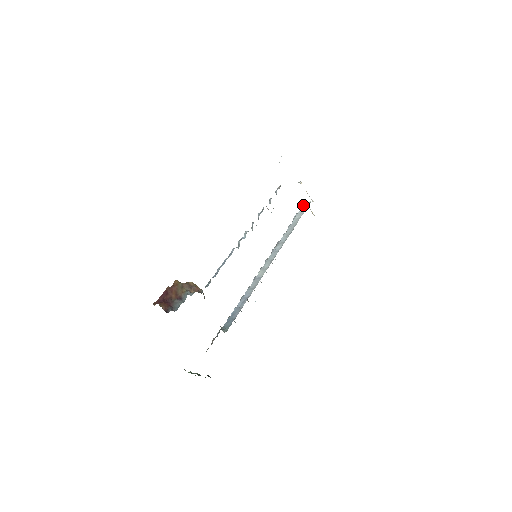
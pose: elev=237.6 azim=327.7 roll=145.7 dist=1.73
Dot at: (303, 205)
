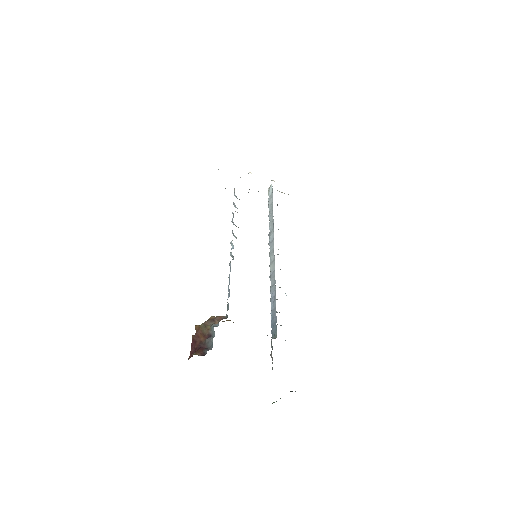
Dot at: (268, 191)
